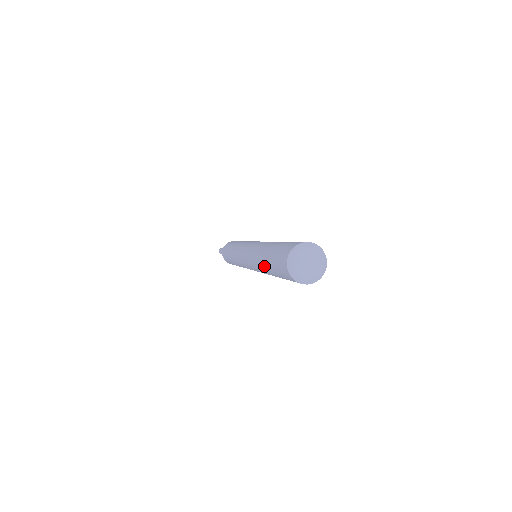
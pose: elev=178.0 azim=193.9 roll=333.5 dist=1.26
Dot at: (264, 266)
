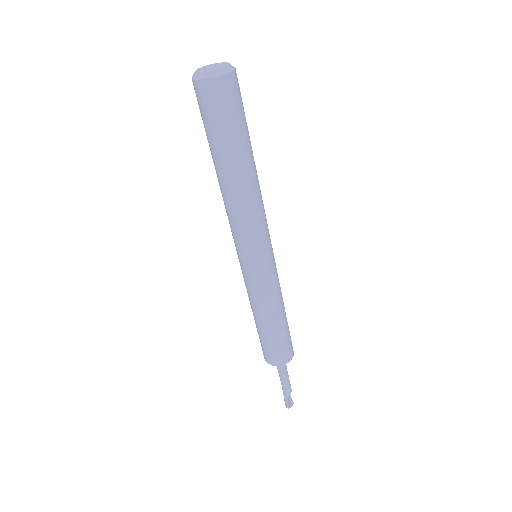
Dot at: (221, 172)
